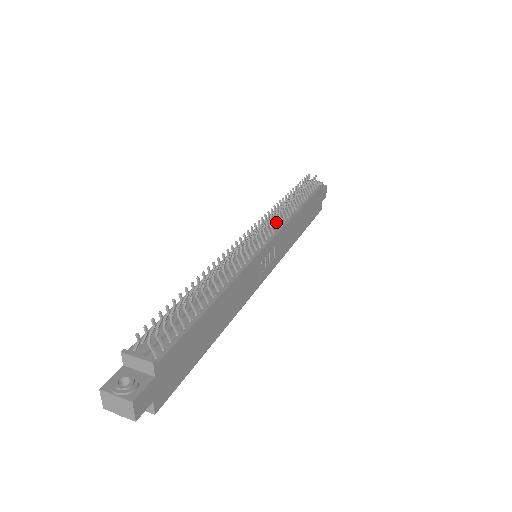
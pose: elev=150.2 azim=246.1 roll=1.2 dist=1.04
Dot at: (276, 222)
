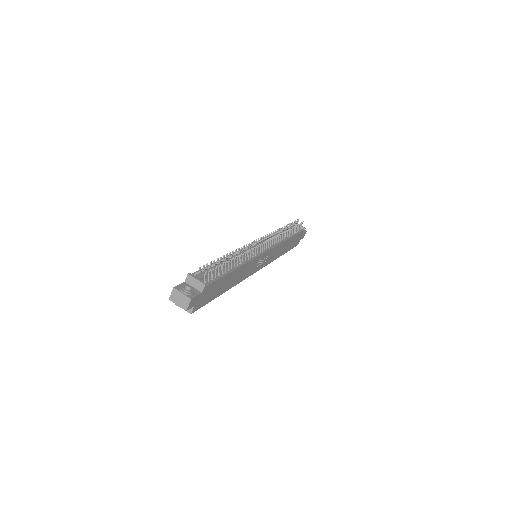
Dot at: occluded
